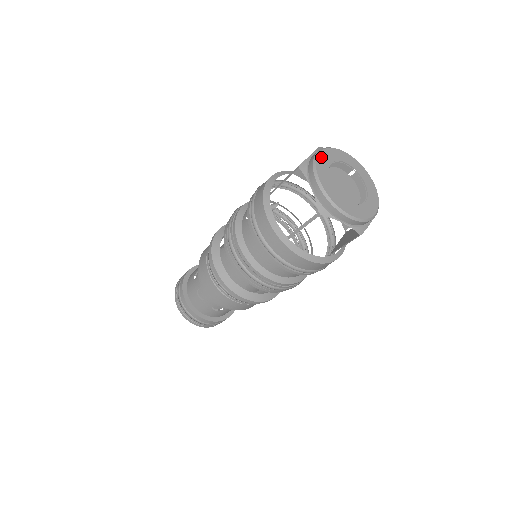
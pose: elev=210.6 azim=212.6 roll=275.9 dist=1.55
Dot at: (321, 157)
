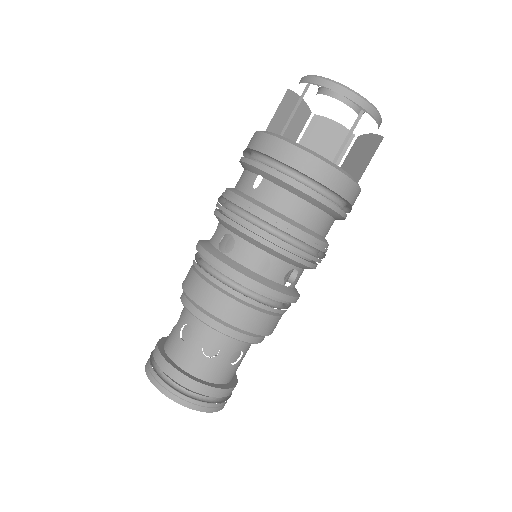
Dot at: occluded
